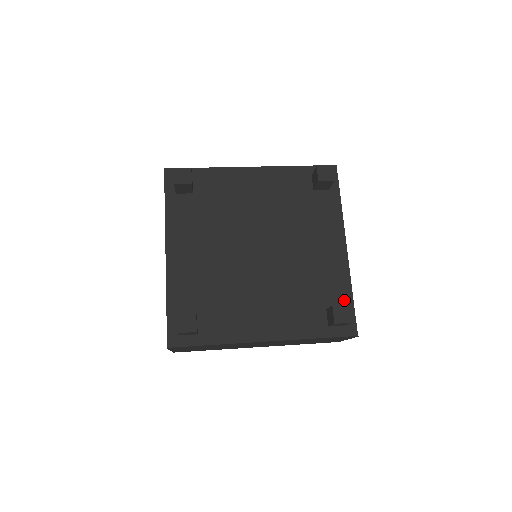
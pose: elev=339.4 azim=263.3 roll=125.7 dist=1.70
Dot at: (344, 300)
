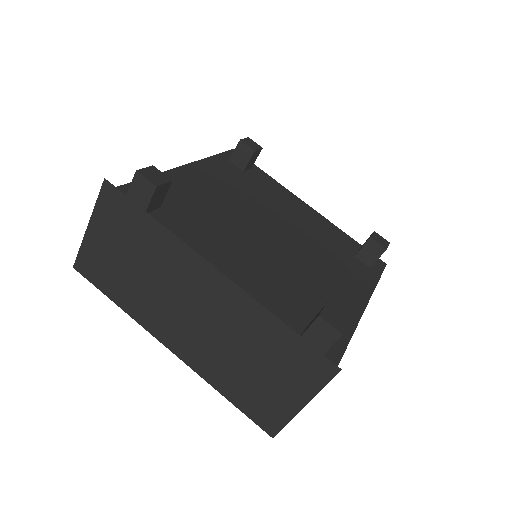
Dot at: (352, 243)
